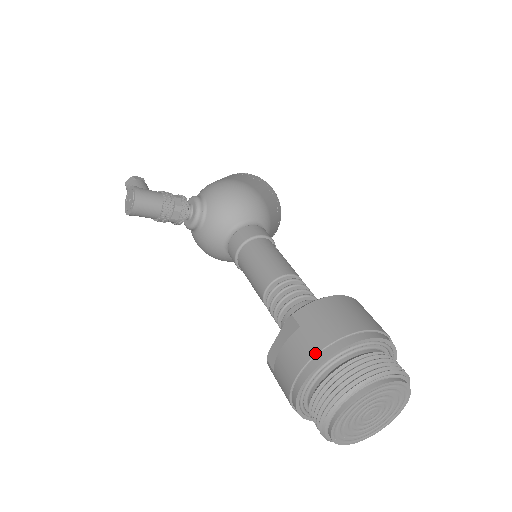
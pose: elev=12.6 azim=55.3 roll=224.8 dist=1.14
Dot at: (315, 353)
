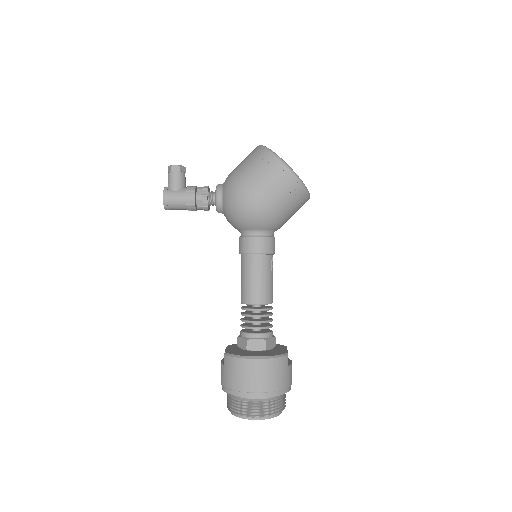
Dot at: (223, 385)
